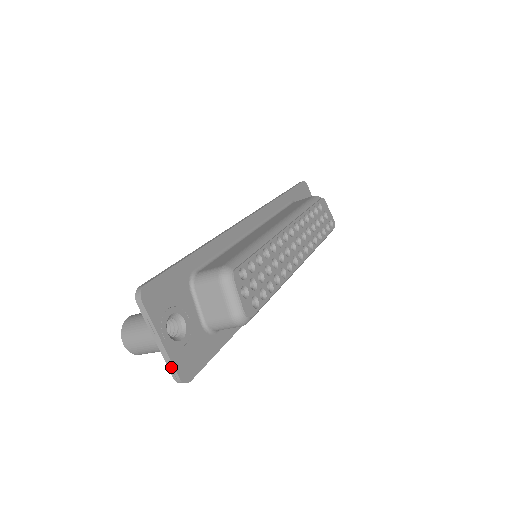
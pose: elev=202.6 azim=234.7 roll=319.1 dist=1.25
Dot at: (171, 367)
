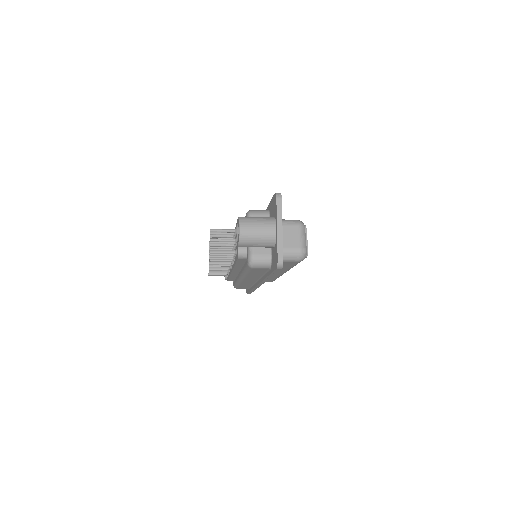
Dot at: (280, 249)
